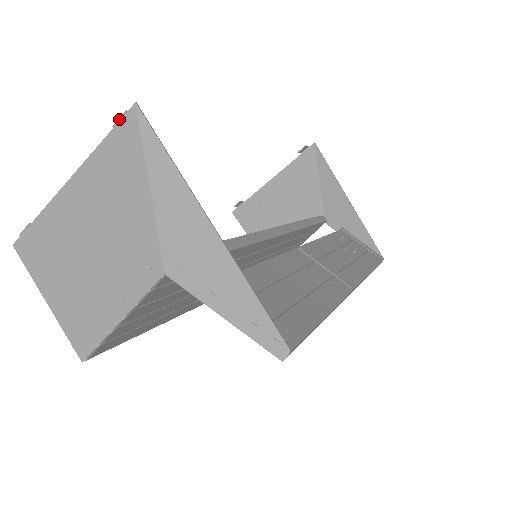
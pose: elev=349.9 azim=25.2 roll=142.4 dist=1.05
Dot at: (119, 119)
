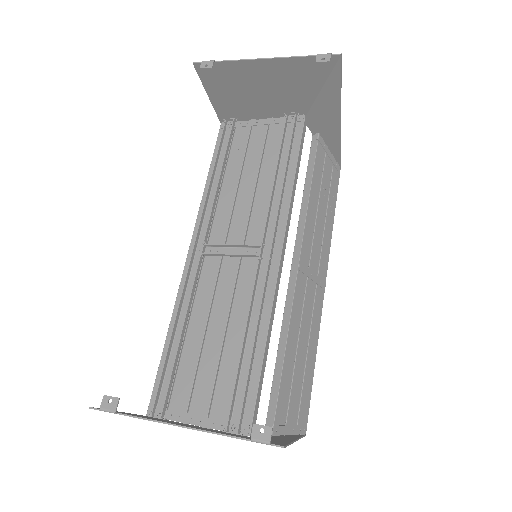
Dot at: occluded
